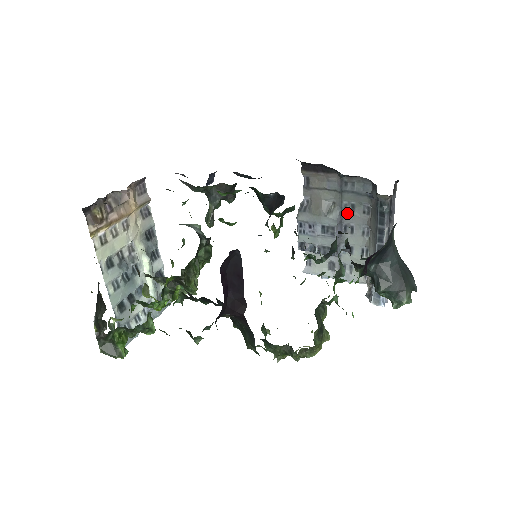
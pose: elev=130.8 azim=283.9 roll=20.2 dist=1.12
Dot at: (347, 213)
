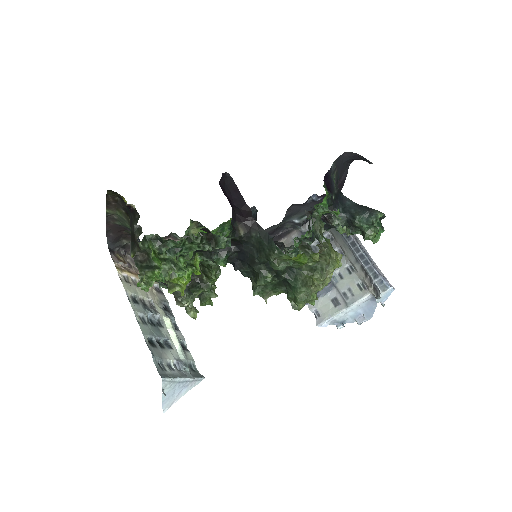
Dot at: (318, 251)
